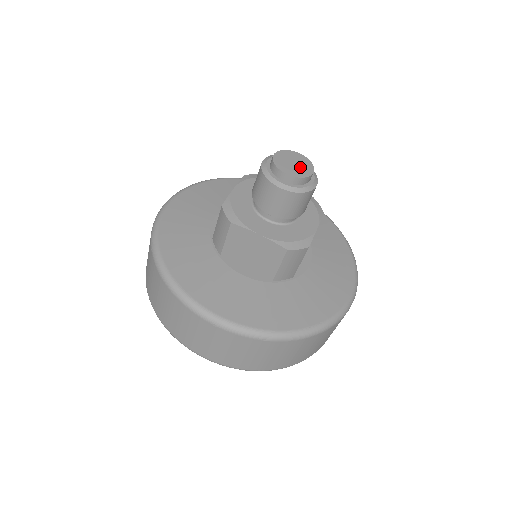
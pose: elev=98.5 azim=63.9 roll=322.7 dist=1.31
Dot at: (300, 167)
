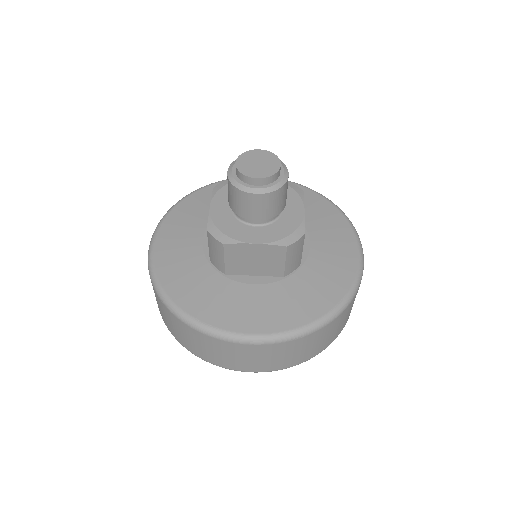
Dot at: (266, 164)
